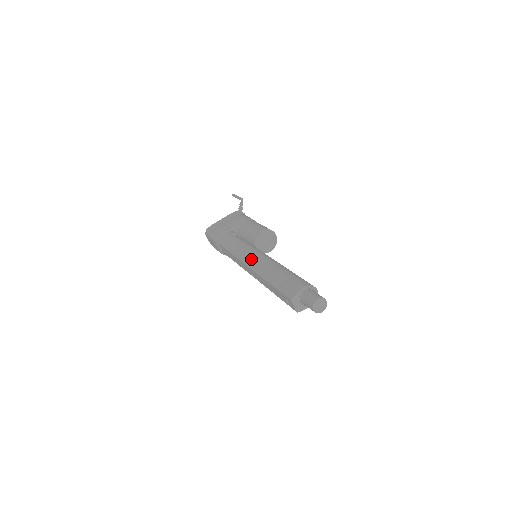
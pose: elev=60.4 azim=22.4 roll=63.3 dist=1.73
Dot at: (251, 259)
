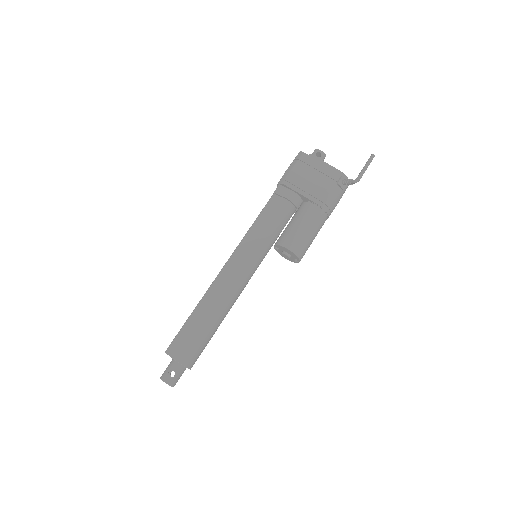
Dot at: (235, 263)
